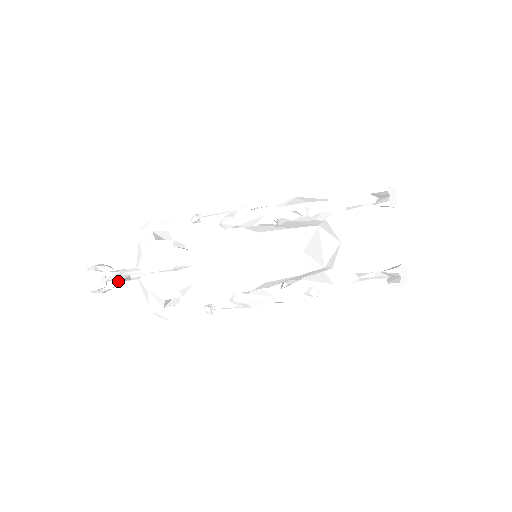
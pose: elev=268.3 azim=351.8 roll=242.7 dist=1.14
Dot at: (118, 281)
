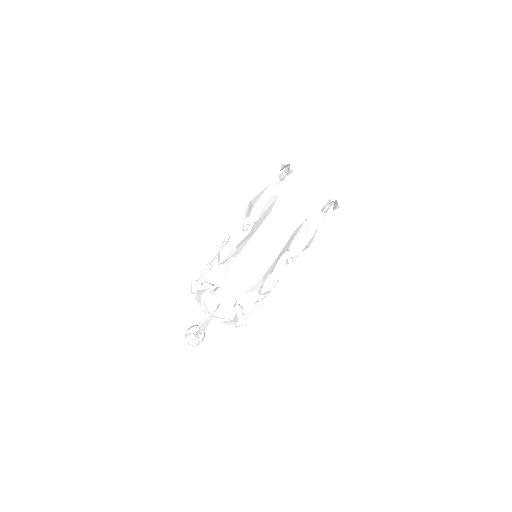
Dot at: occluded
